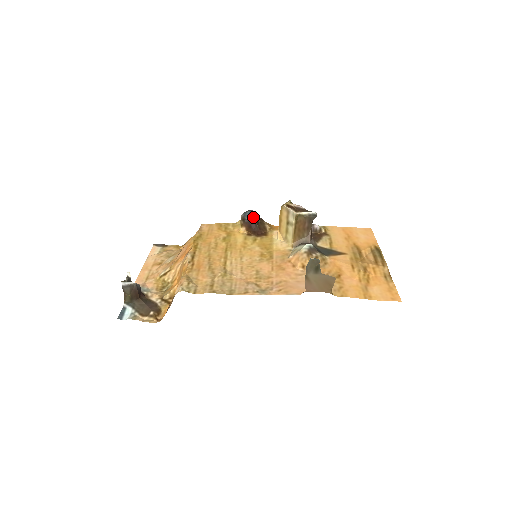
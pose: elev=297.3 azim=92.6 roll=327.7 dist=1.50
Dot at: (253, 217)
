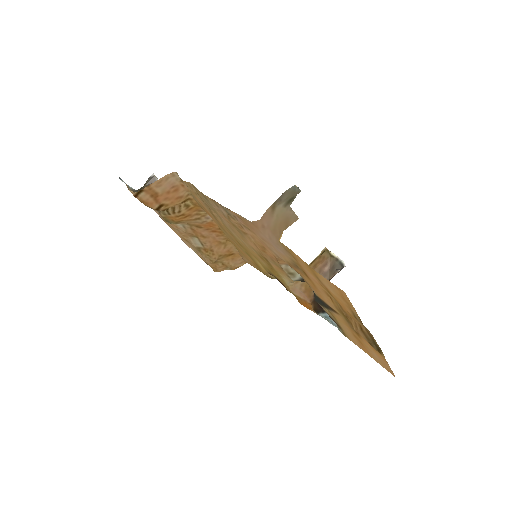
Dot at: occluded
